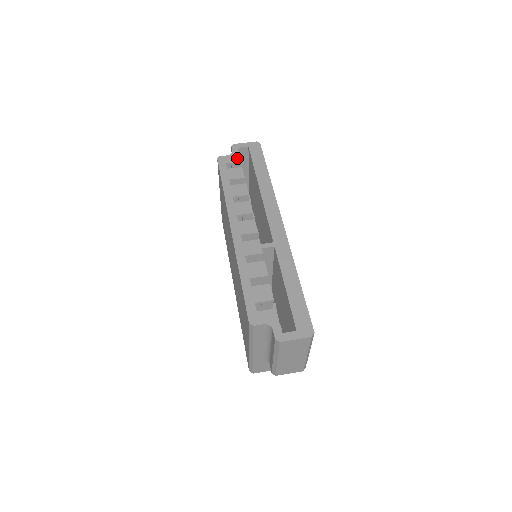
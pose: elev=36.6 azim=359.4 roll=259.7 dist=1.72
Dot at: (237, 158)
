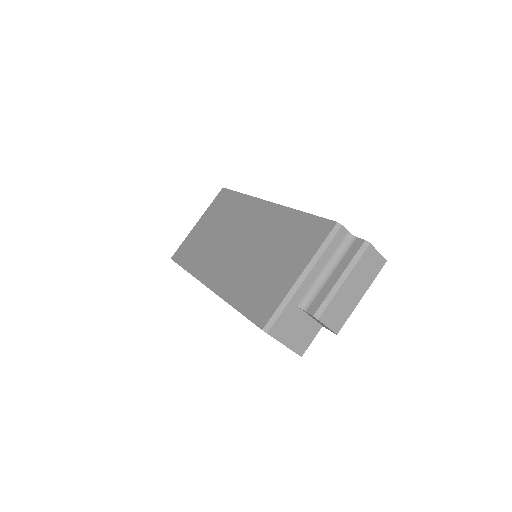
Dot at: occluded
